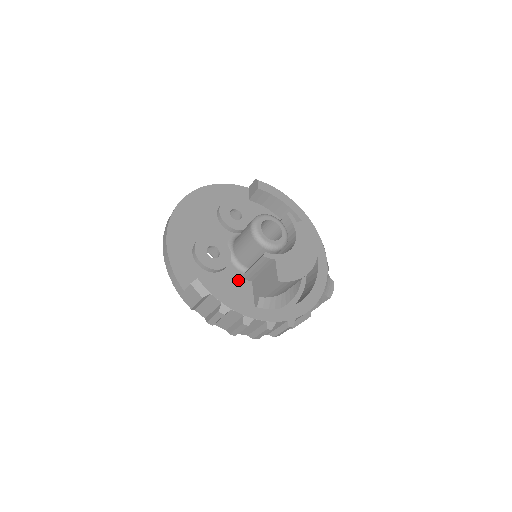
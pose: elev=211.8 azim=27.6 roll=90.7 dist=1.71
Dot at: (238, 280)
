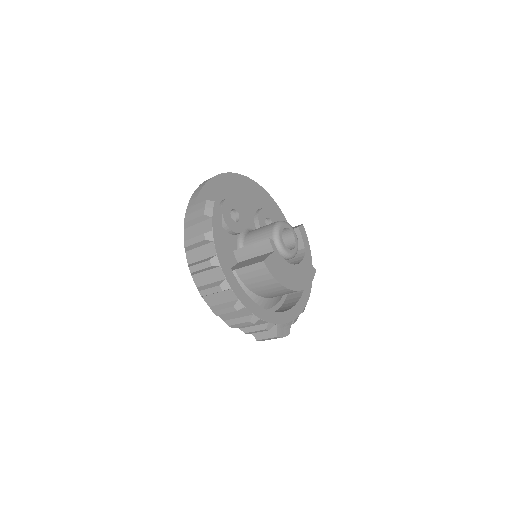
Dot at: (231, 250)
